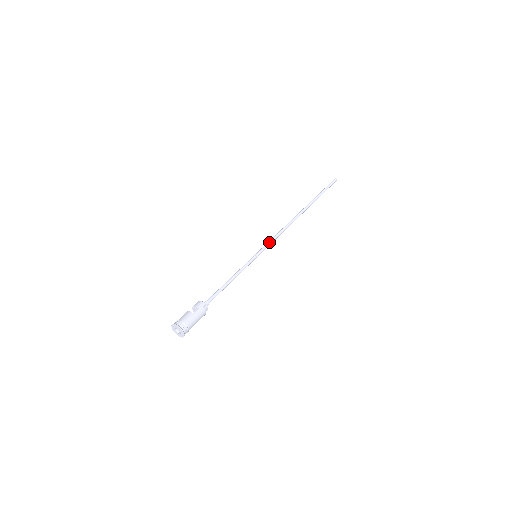
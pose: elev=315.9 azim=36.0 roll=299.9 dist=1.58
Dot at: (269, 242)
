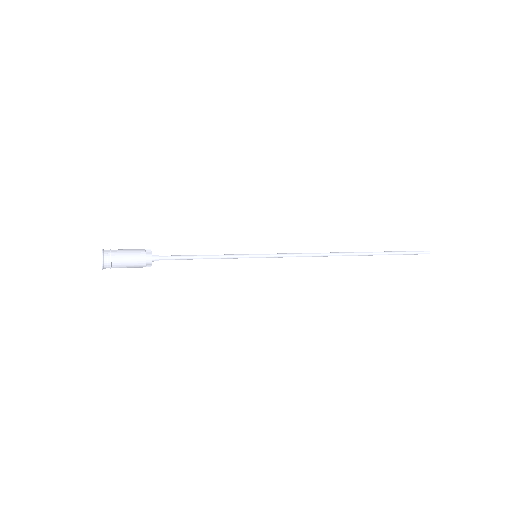
Dot at: (283, 253)
